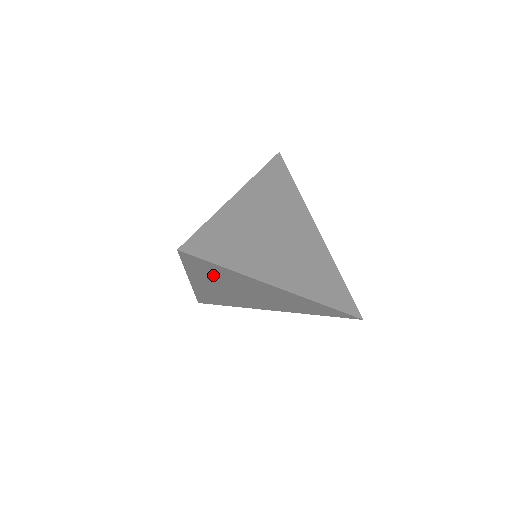
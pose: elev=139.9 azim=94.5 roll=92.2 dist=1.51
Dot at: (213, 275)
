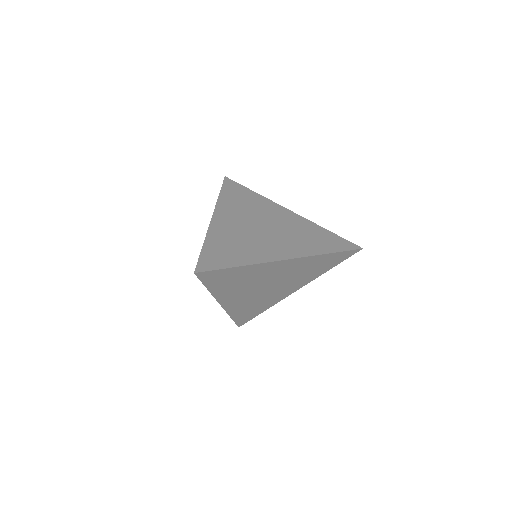
Dot at: (232, 283)
